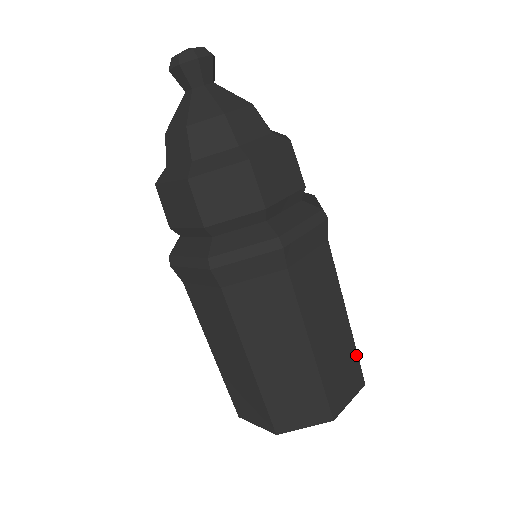
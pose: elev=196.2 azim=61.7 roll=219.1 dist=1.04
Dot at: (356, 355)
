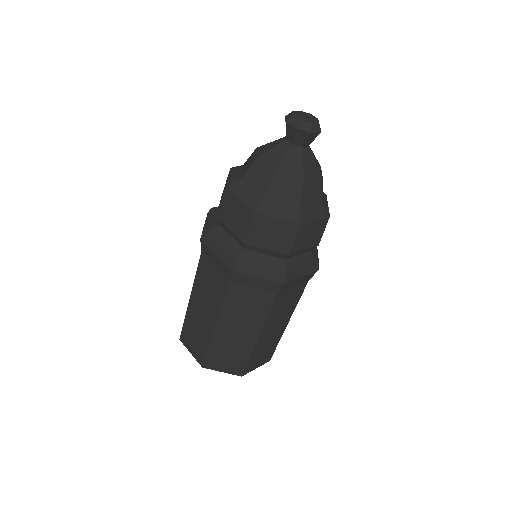
Dot at: occluded
